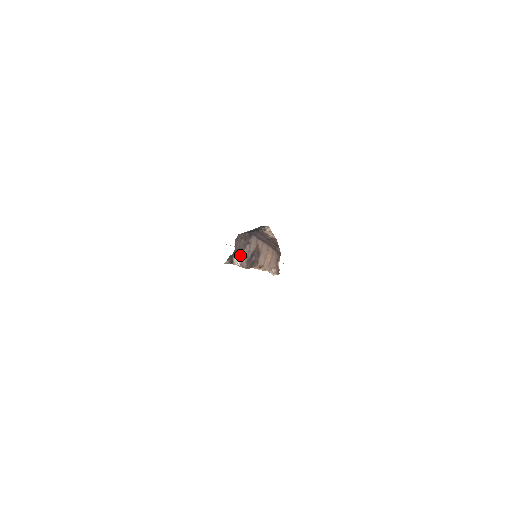
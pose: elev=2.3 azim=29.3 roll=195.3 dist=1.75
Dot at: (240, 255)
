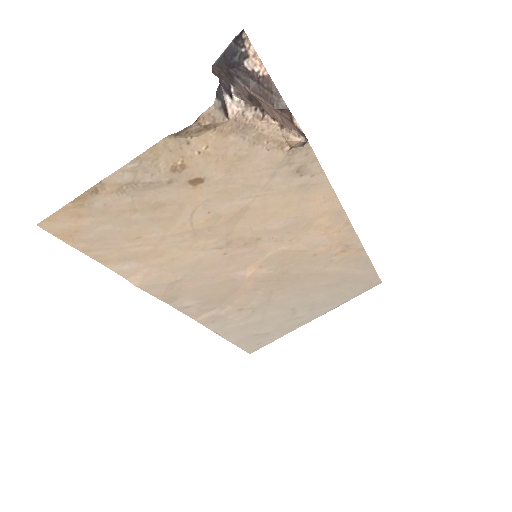
Dot at: (232, 92)
